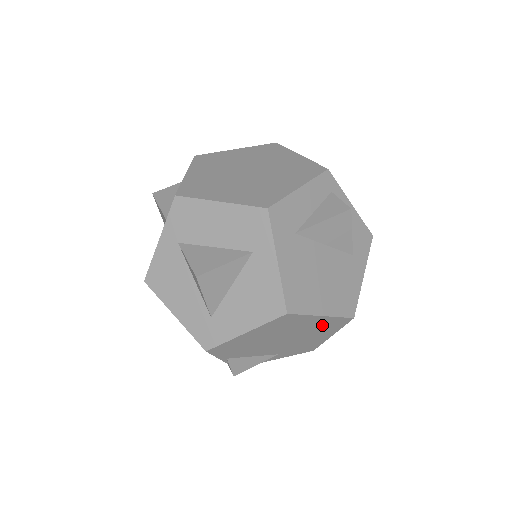
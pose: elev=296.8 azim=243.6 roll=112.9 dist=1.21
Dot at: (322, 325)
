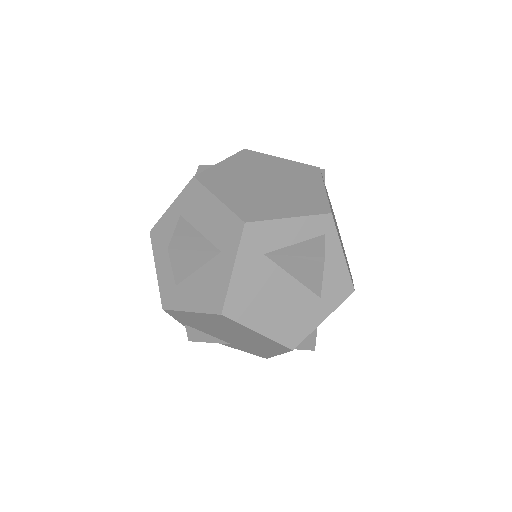
Dot at: (263, 341)
